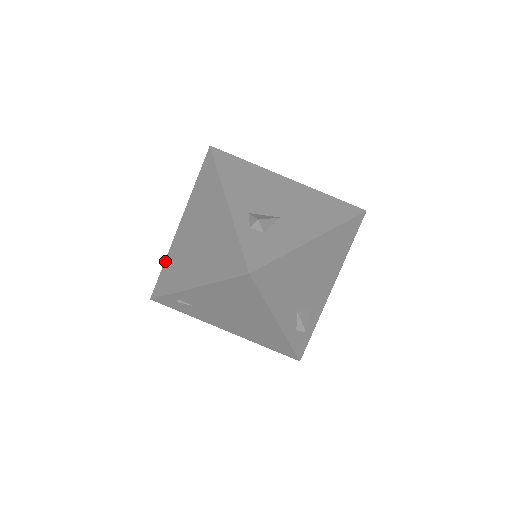
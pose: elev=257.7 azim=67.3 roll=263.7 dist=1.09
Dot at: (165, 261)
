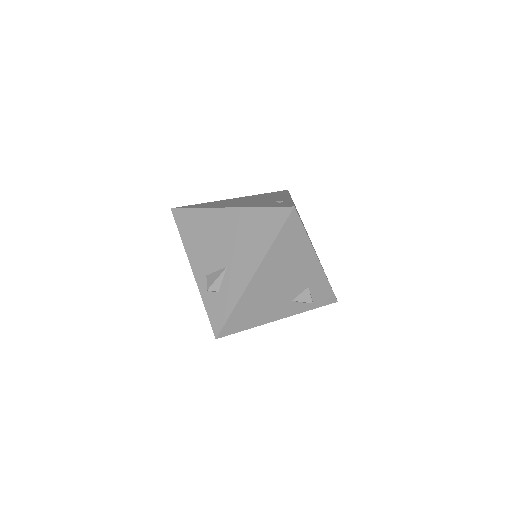
Dot at: occluded
